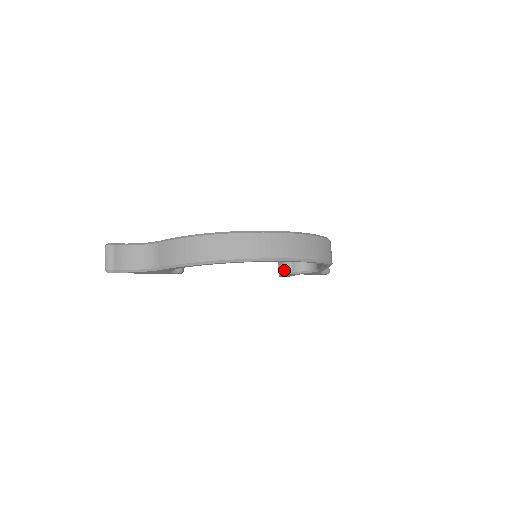
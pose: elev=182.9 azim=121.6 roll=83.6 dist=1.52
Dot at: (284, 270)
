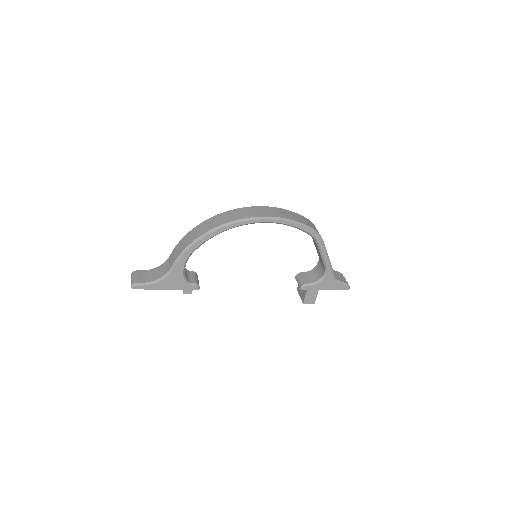
Dot at: (300, 286)
